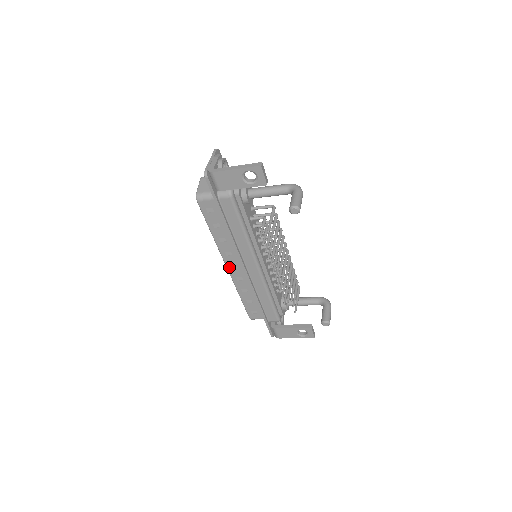
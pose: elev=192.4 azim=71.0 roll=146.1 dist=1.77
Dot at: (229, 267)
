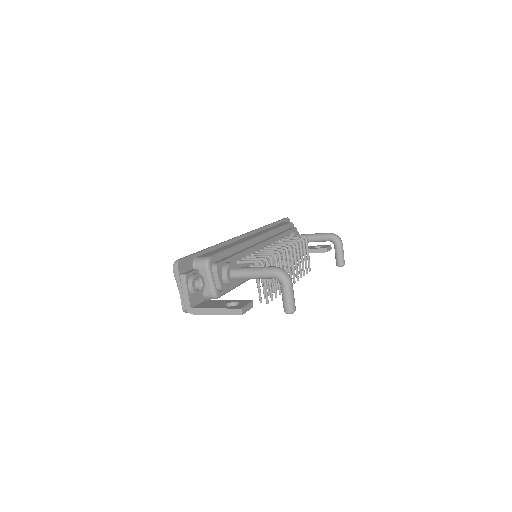
Dot at: occluded
